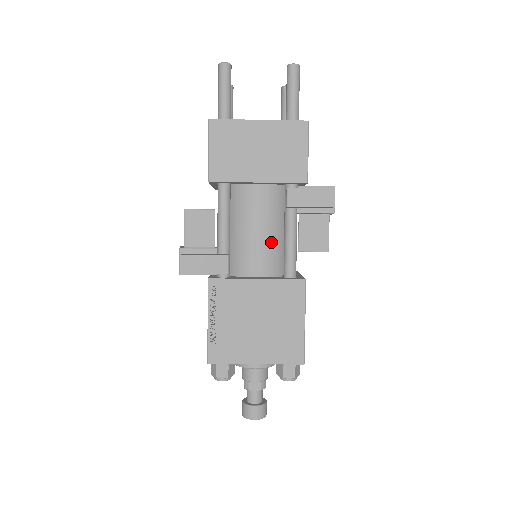
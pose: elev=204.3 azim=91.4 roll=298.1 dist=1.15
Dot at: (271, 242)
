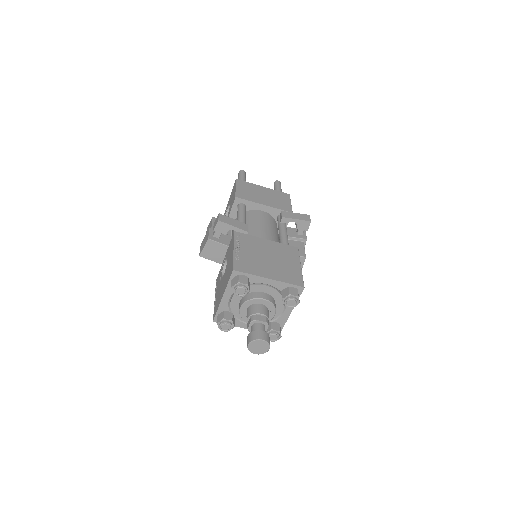
Dot at: (272, 235)
